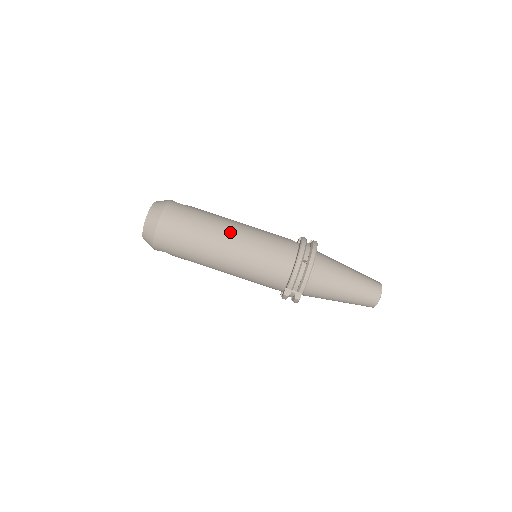
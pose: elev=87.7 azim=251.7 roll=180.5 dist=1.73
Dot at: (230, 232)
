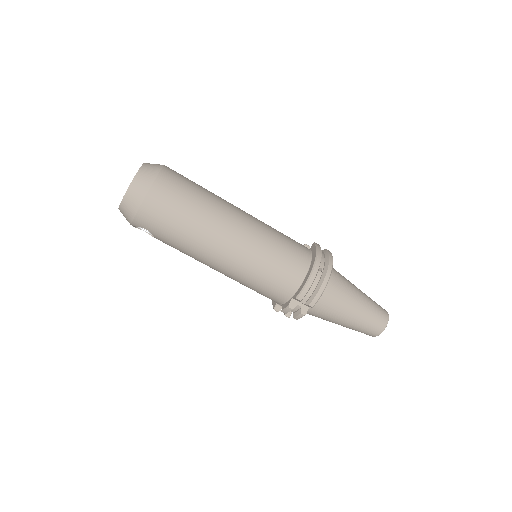
Dot at: (239, 219)
